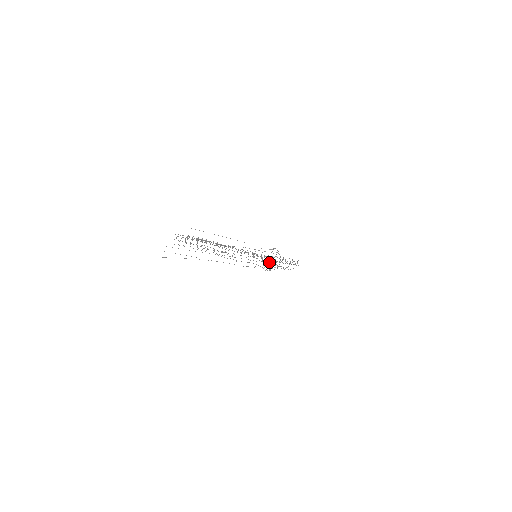
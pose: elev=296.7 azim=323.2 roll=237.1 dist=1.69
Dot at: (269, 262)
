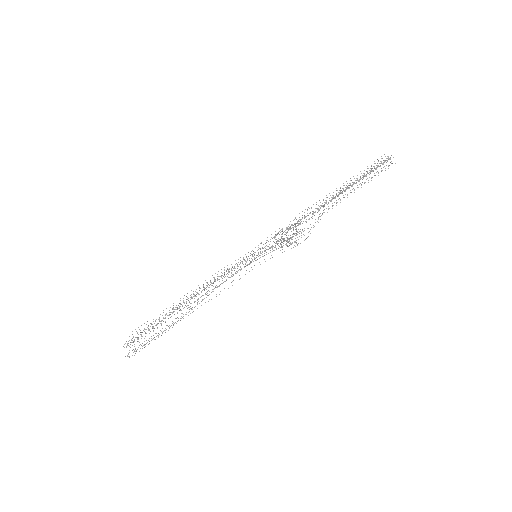
Dot at: occluded
